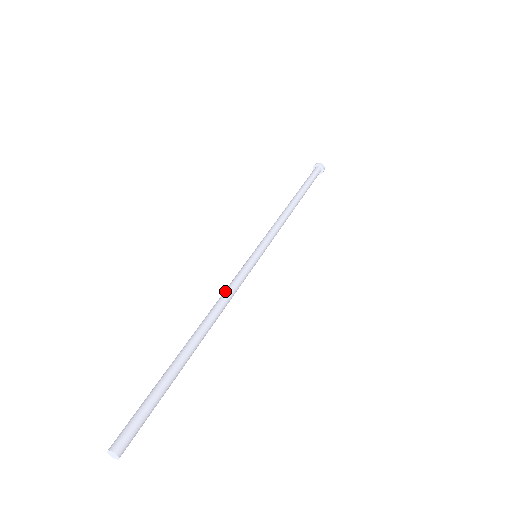
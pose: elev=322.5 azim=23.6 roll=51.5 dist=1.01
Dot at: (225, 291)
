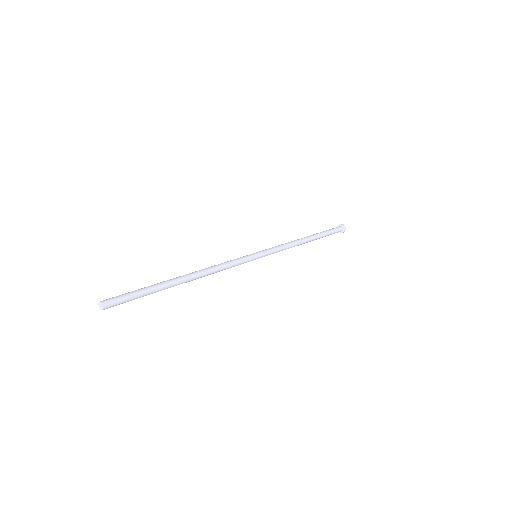
Dot at: (221, 263)
